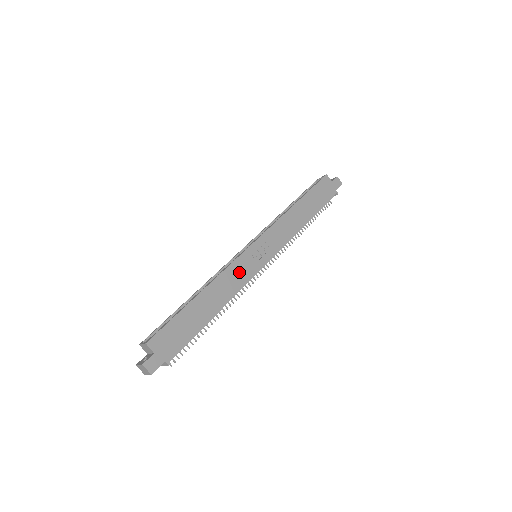
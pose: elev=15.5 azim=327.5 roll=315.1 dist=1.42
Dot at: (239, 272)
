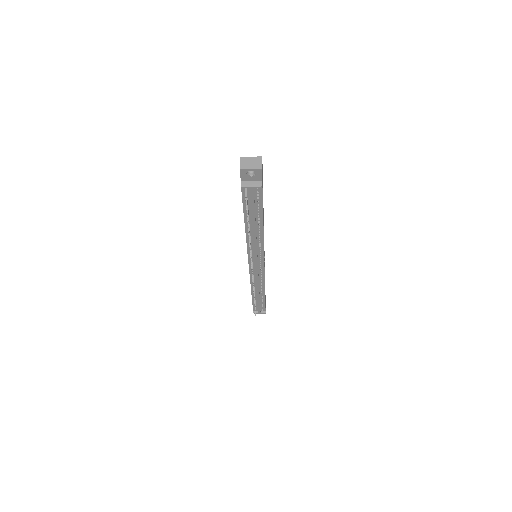
Dot at: occluded
